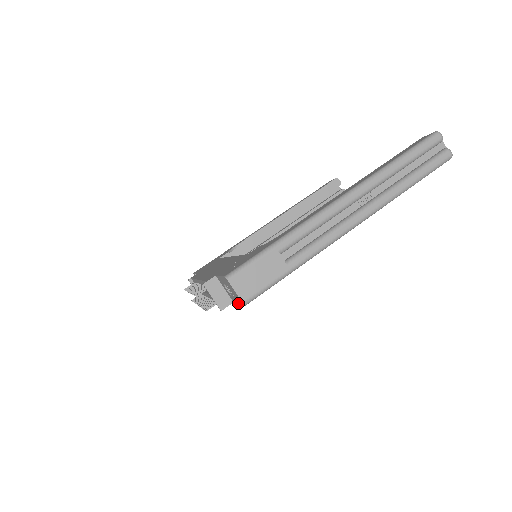
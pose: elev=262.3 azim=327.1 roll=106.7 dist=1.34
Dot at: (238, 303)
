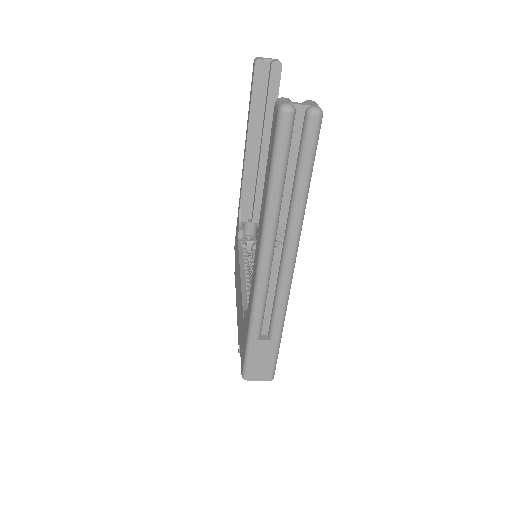
Dot at: occluded
